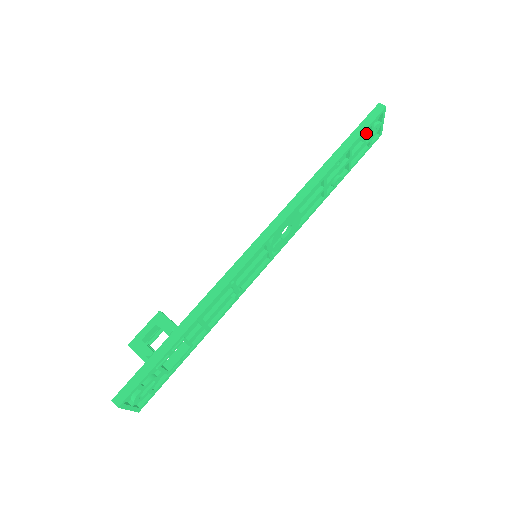
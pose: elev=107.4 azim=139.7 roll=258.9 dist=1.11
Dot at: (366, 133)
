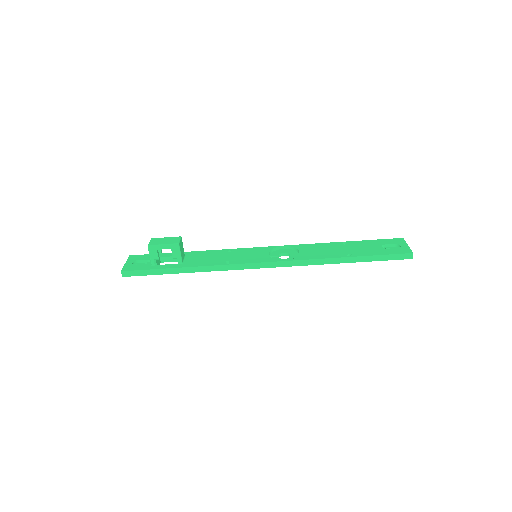
Dot at: occluded
